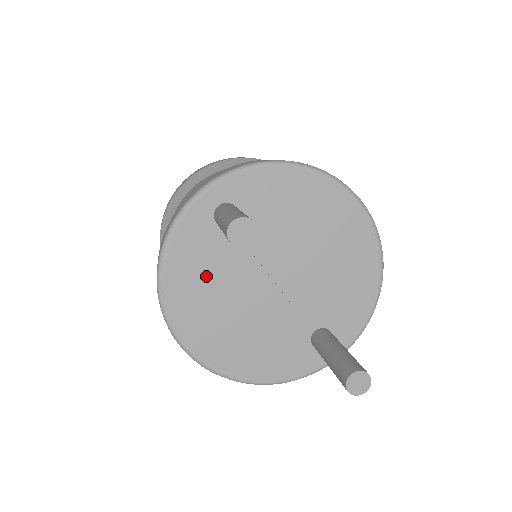
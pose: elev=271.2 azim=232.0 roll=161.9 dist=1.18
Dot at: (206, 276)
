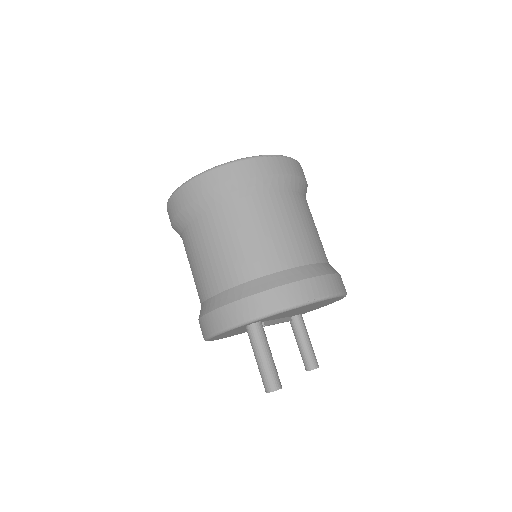
Dot at: occluded
